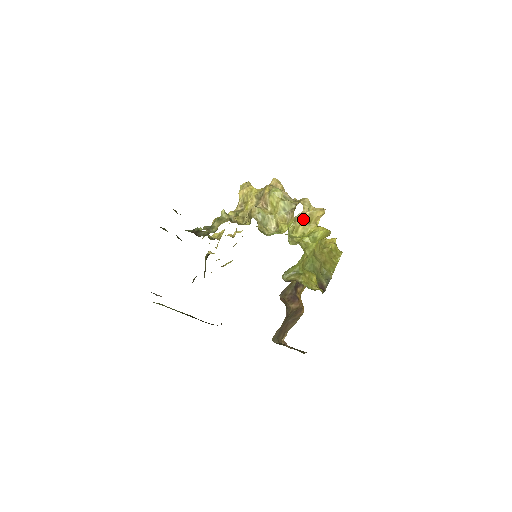
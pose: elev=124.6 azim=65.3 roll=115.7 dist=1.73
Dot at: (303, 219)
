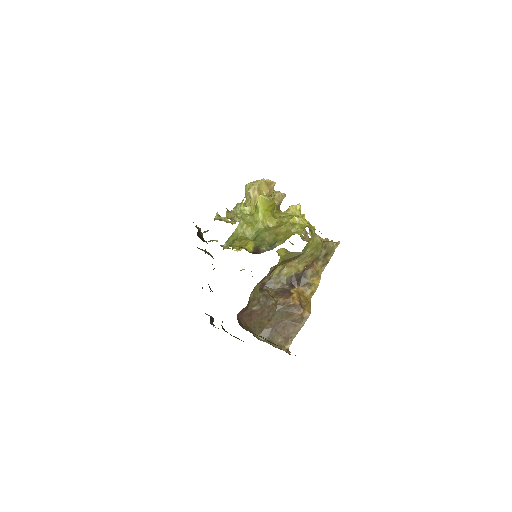
Dot at: (256, 196)
